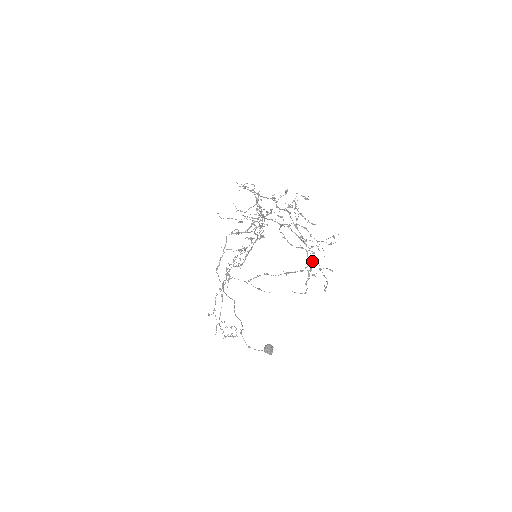
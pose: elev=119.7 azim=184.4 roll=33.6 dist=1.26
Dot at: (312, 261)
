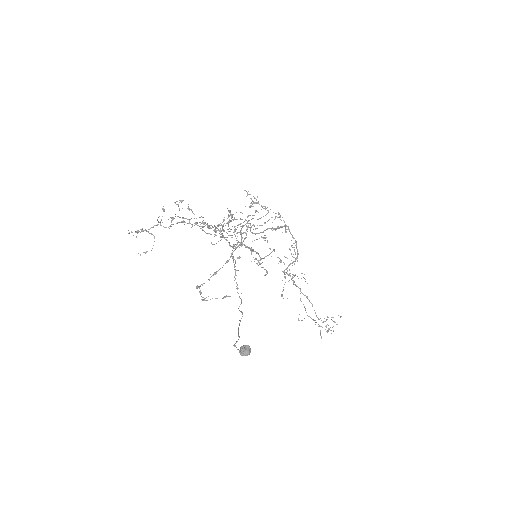
Dot at: occluded
